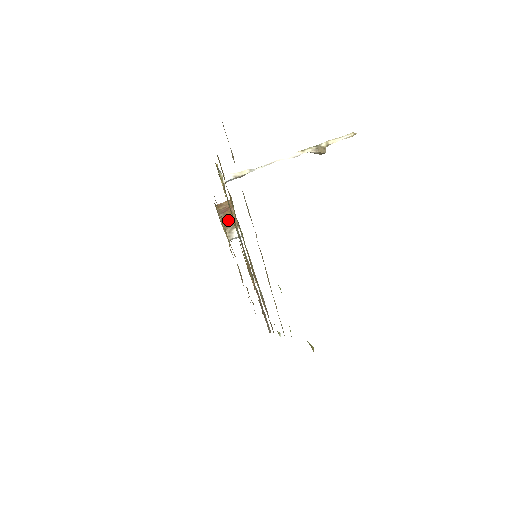
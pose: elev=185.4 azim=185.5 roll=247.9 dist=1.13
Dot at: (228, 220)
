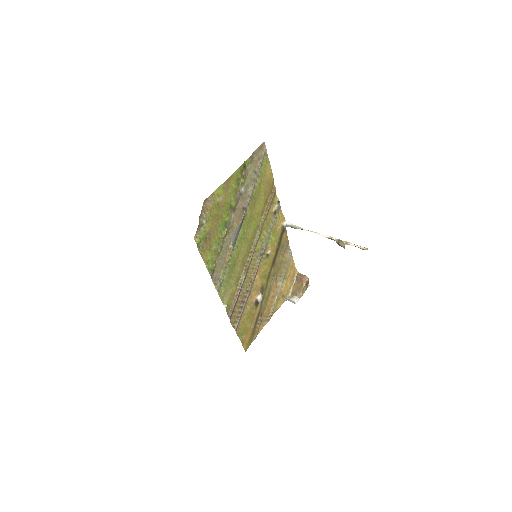
Dot at: (297, 288)
